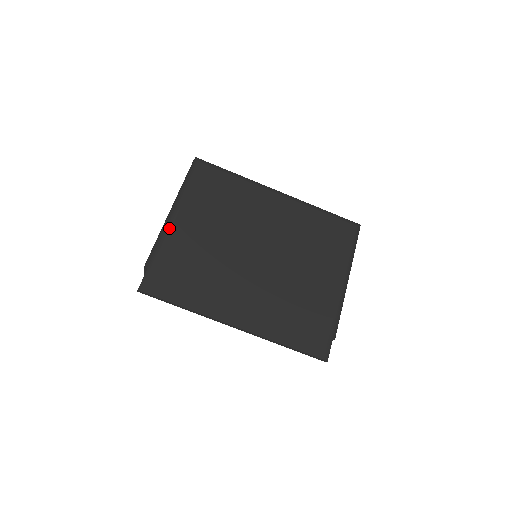
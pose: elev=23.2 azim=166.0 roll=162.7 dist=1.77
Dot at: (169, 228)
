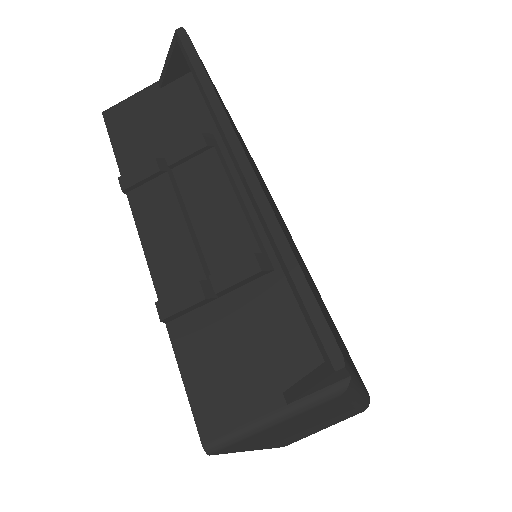
Dot at: occluded
